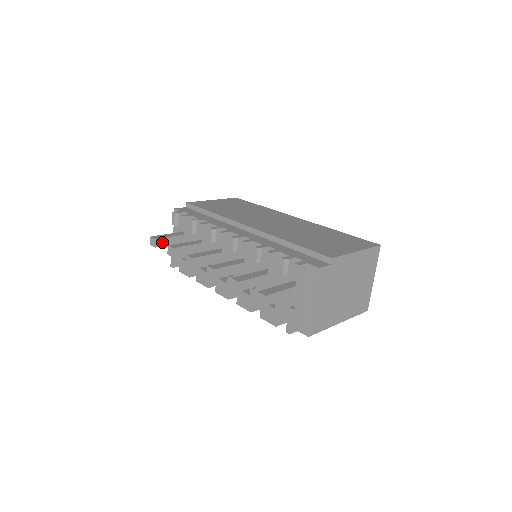
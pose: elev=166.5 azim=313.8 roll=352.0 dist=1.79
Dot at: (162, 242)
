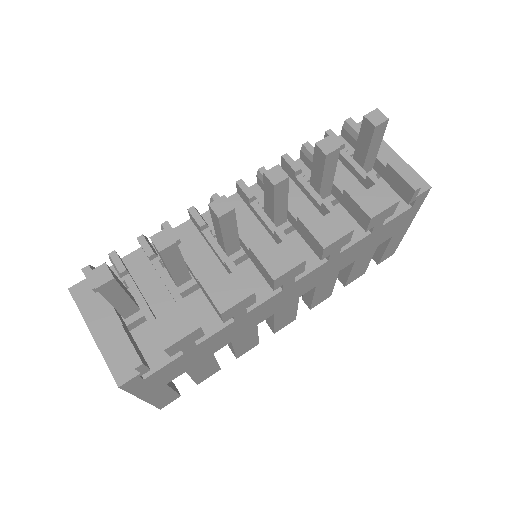
Dot at: (115, 278)
